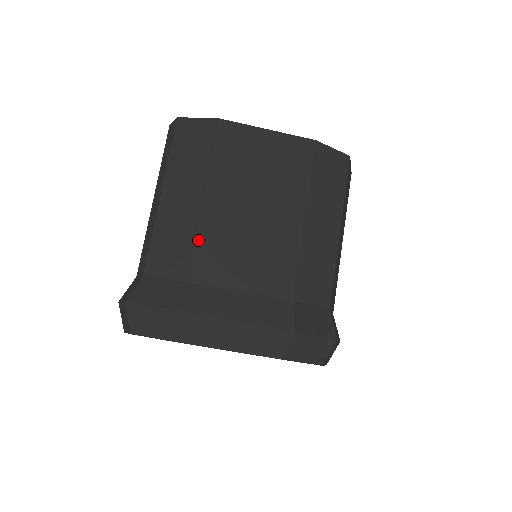
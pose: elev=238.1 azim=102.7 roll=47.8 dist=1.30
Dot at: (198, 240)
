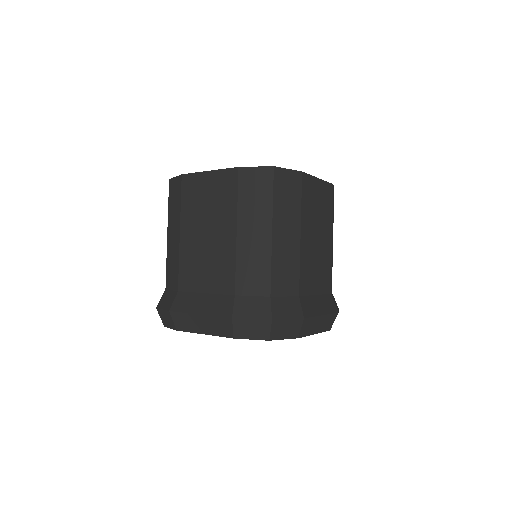
Dot at: (180, 262)
